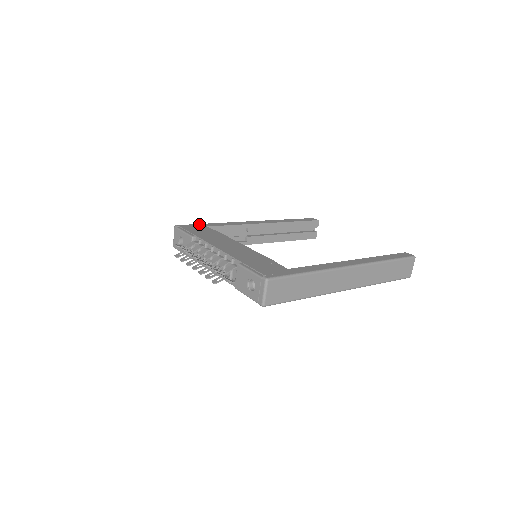
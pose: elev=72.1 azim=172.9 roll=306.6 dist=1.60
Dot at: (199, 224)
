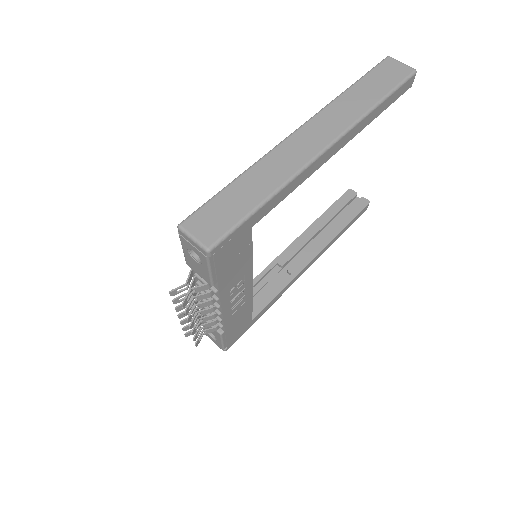
Dot at: occluded
